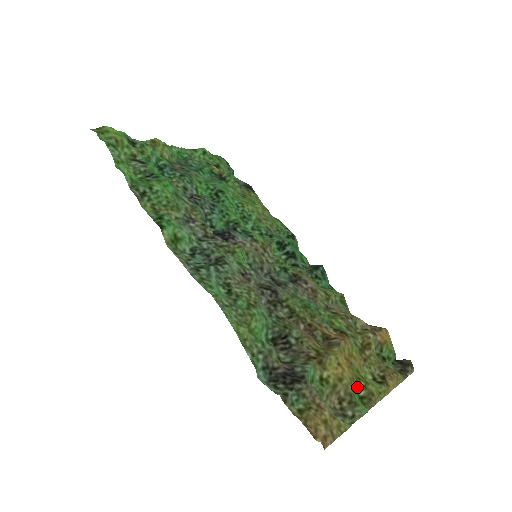
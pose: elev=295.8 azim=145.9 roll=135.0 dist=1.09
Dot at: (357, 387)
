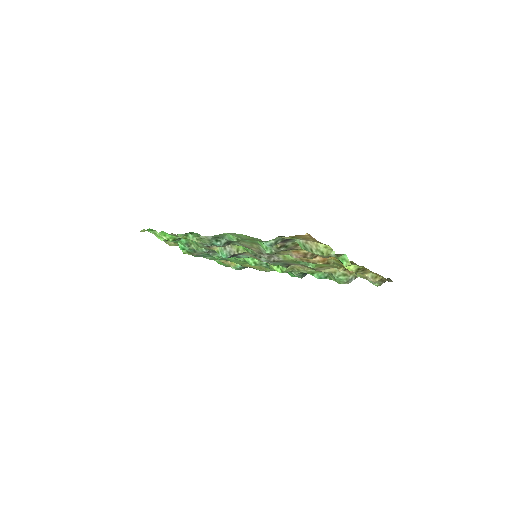
Dot at: occluded
